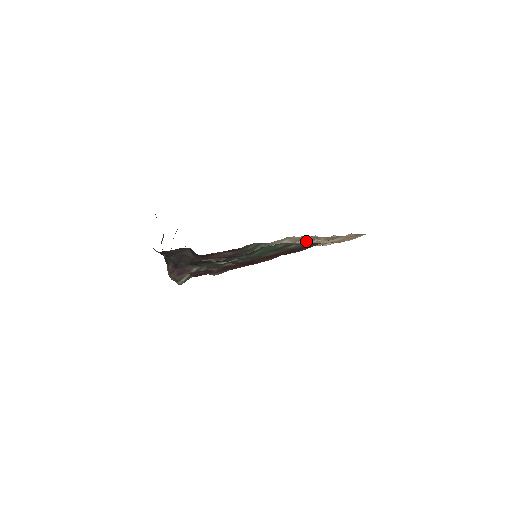
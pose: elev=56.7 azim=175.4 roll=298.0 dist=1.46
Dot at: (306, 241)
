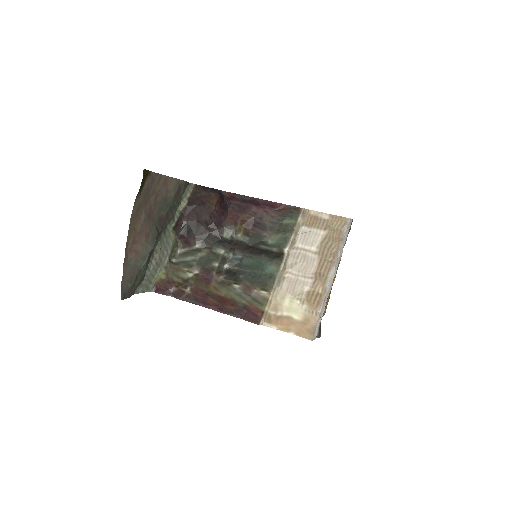
Dot at: (310, 270)
